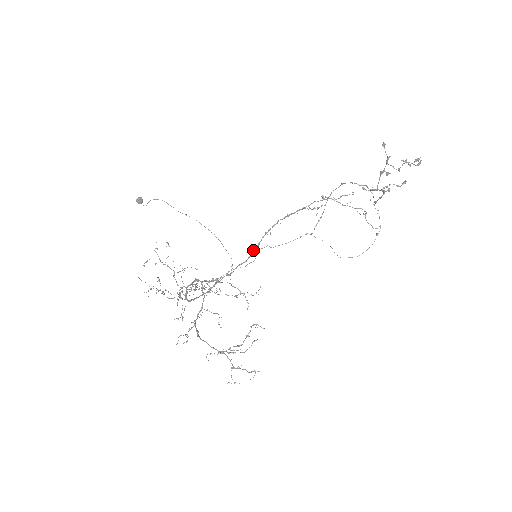
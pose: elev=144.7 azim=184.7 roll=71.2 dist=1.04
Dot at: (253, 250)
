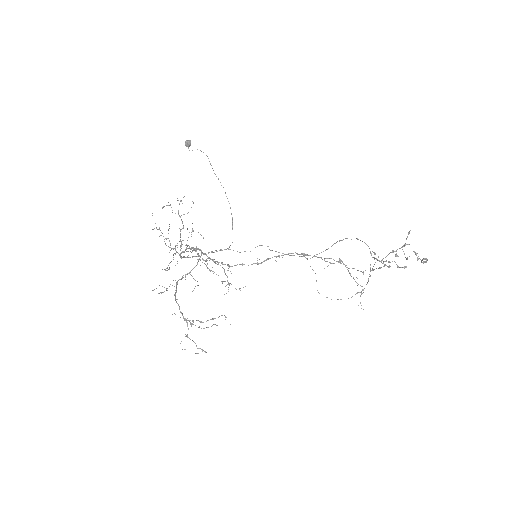
Dot at: occluded
